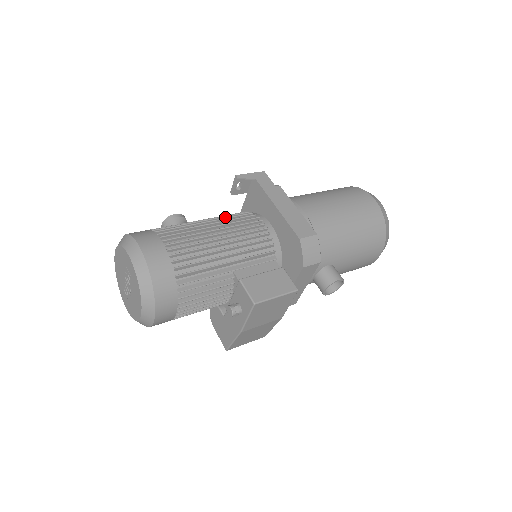
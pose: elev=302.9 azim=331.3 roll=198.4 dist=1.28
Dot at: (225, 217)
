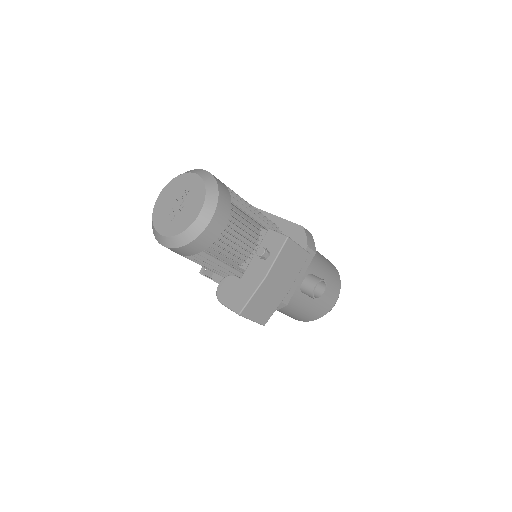
Dot at: occluded
